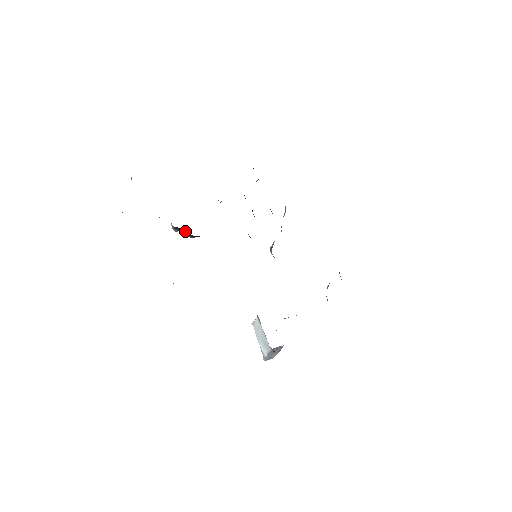
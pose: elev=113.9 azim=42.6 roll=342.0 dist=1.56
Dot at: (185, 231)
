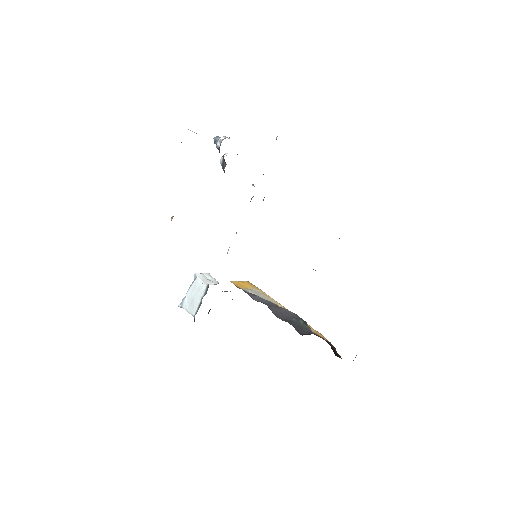
Dot at: (225, 163)
